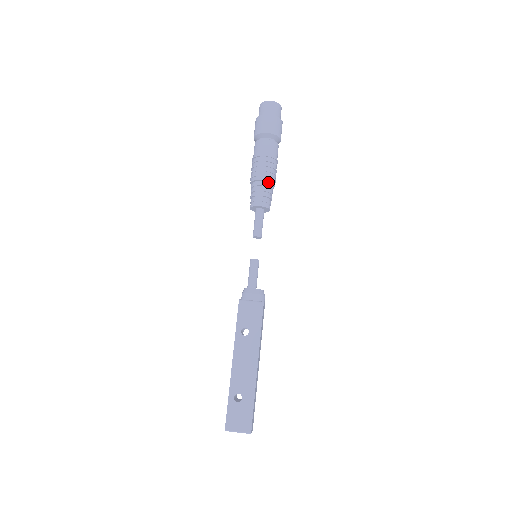
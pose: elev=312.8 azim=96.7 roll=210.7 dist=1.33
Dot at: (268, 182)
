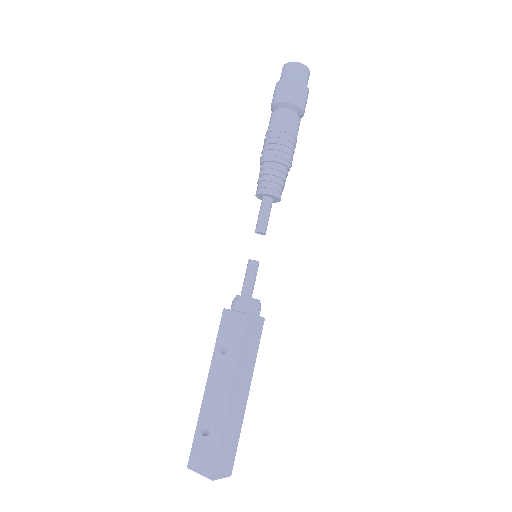
Dot at: (276, 163)
